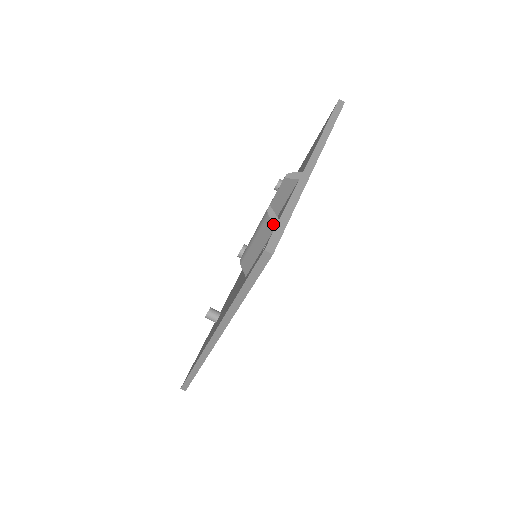
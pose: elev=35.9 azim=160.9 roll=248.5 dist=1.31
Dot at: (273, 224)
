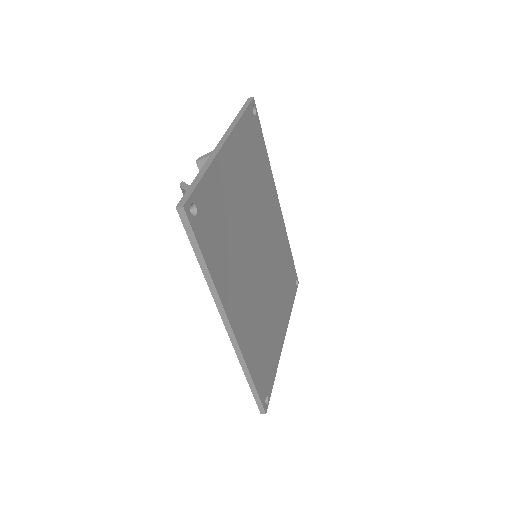
Dot at: (184, 190)
